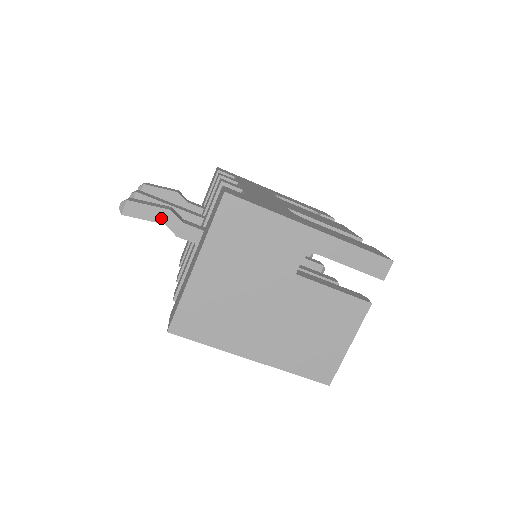
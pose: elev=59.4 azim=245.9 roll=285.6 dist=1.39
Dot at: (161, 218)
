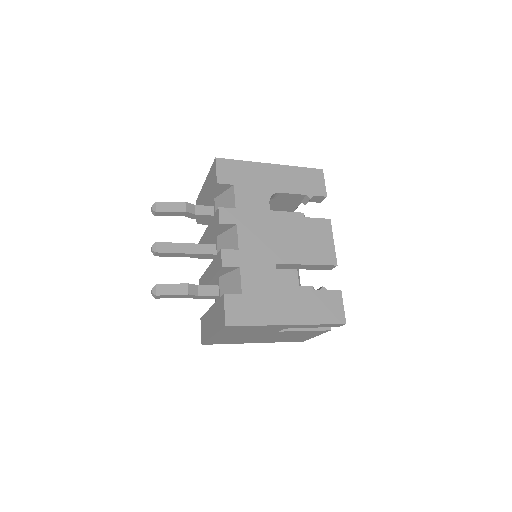
Dot at: (183, 296)
